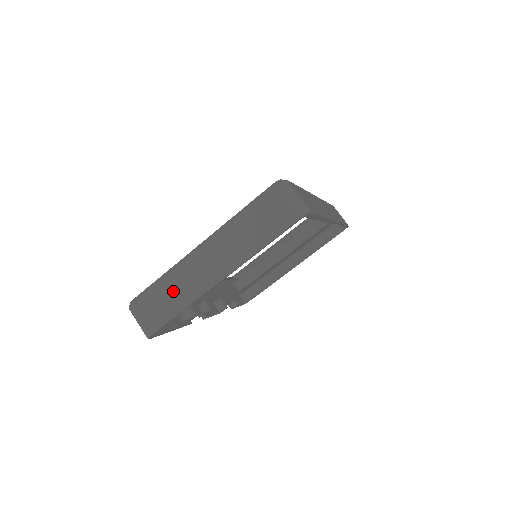
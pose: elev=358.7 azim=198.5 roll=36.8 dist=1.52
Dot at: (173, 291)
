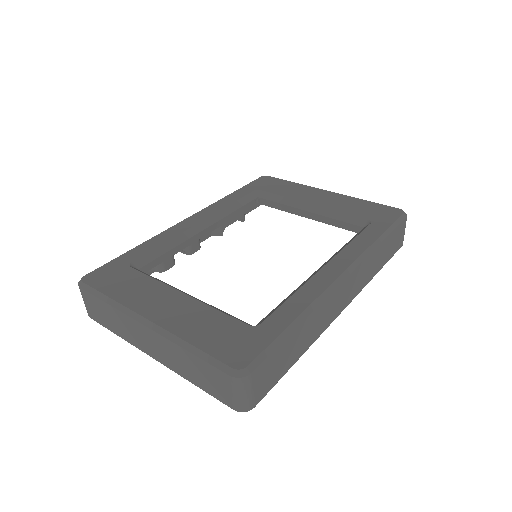
Dot at: (114, 319)
